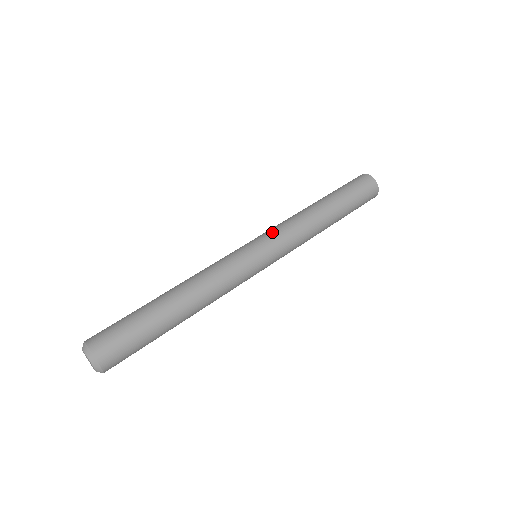
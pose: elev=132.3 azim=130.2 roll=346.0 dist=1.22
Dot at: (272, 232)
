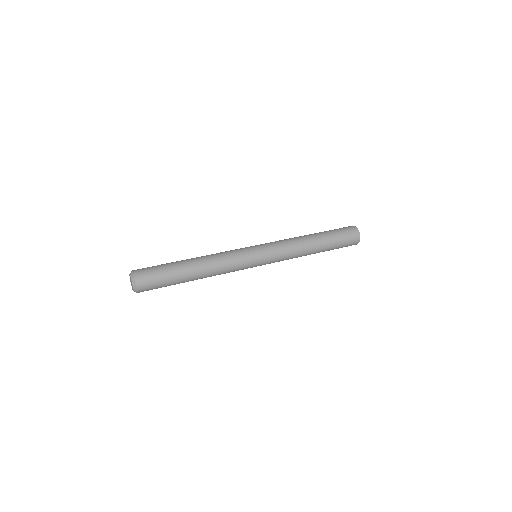
Dot at: (272, 245)
